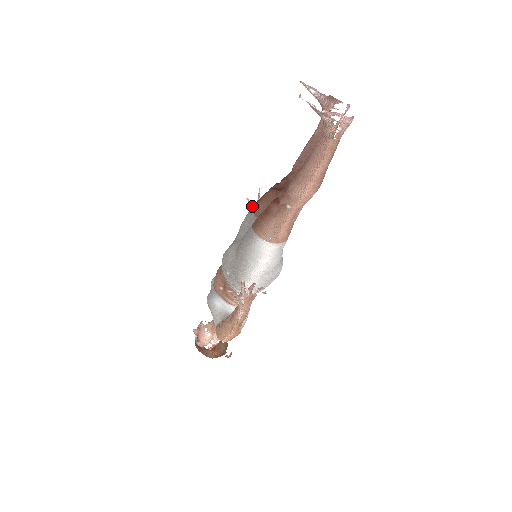
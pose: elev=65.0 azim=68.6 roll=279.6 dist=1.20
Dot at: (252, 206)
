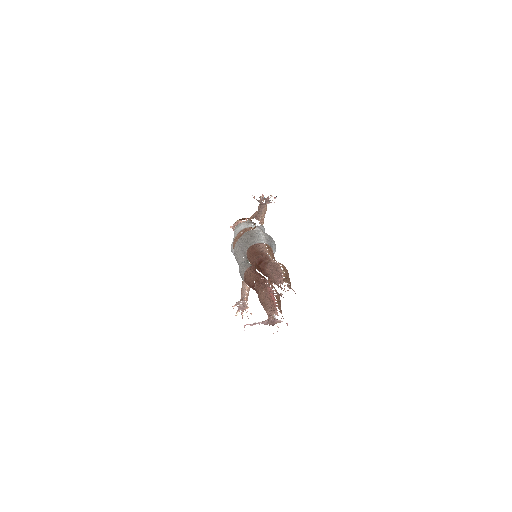
Dot at: (258, 200)
